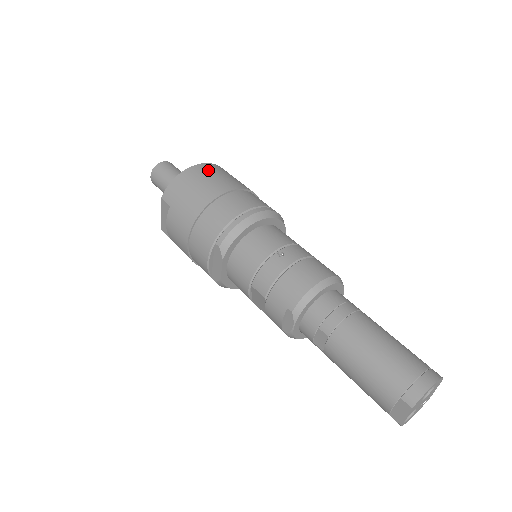
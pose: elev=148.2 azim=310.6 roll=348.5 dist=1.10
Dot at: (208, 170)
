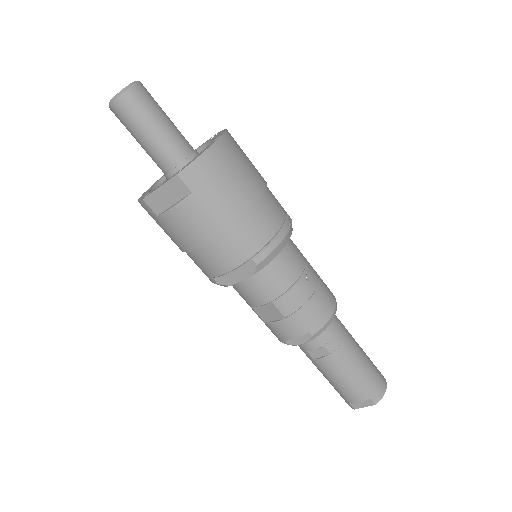
Dot at: (235, 148)
